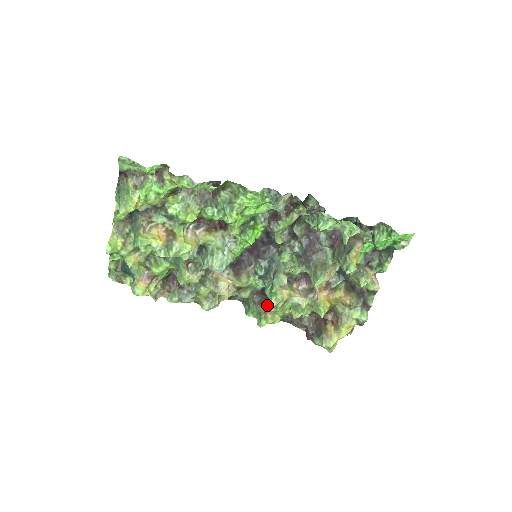
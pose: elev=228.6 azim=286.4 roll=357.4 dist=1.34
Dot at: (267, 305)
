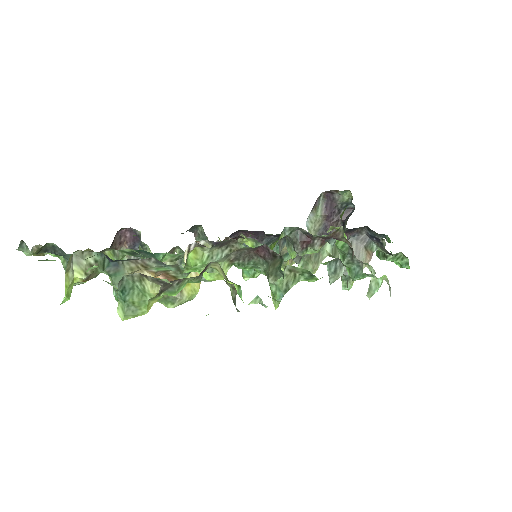
Dot at: occluded
